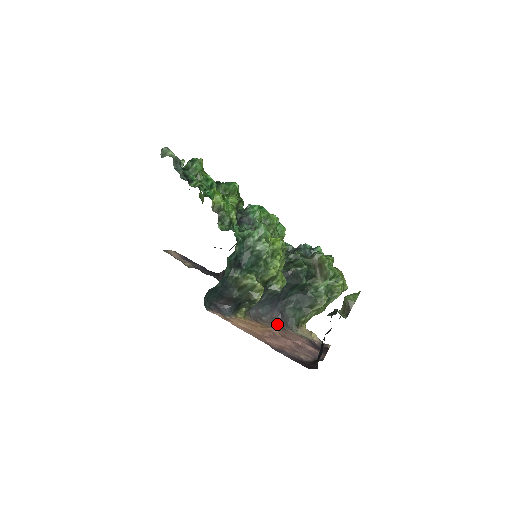
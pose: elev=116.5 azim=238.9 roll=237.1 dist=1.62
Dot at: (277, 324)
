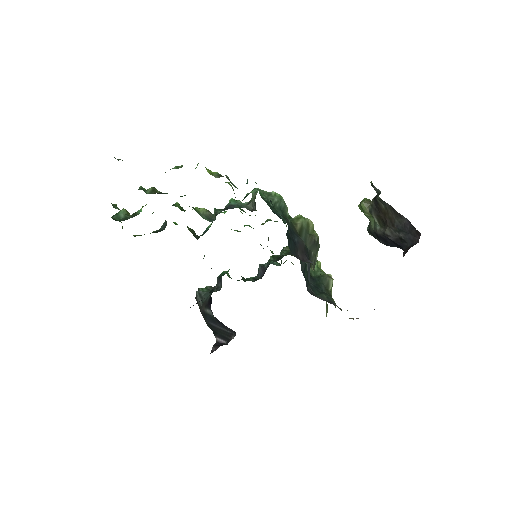
Dot at: occluded
